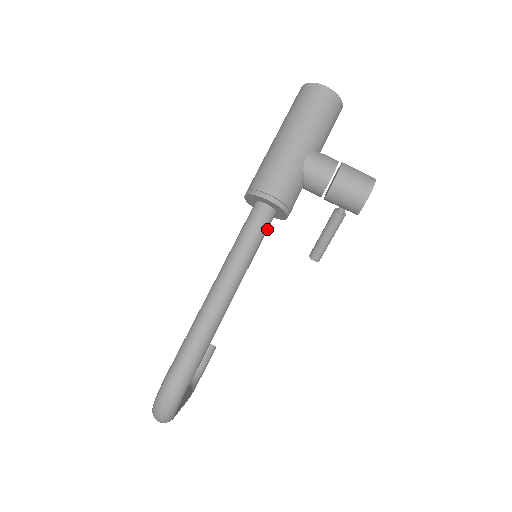
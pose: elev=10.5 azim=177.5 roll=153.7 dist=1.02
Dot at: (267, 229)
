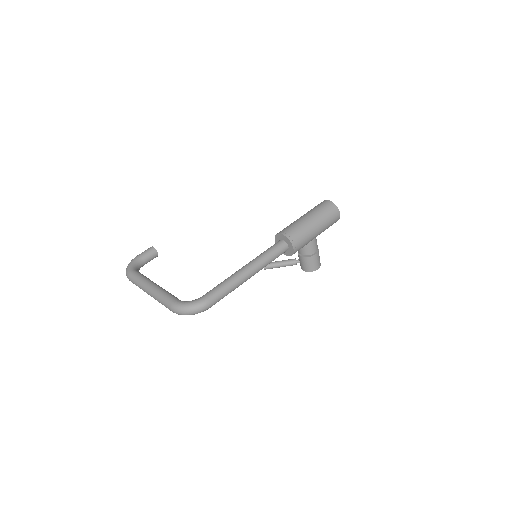
Dot at: occluded
